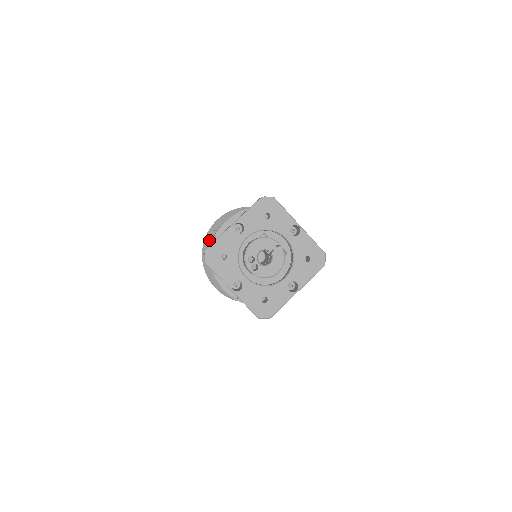
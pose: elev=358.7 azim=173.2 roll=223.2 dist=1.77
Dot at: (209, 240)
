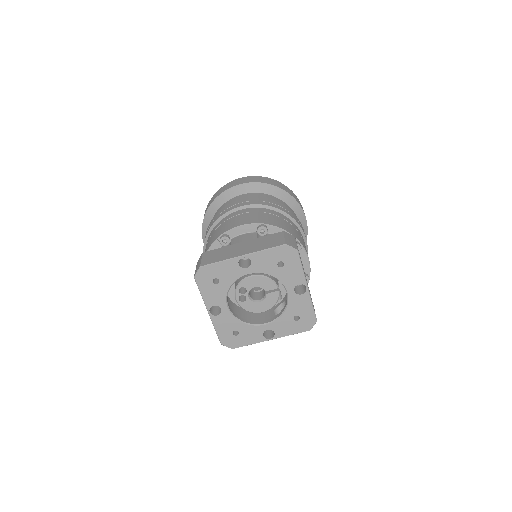
Dot at: (220, 202)
